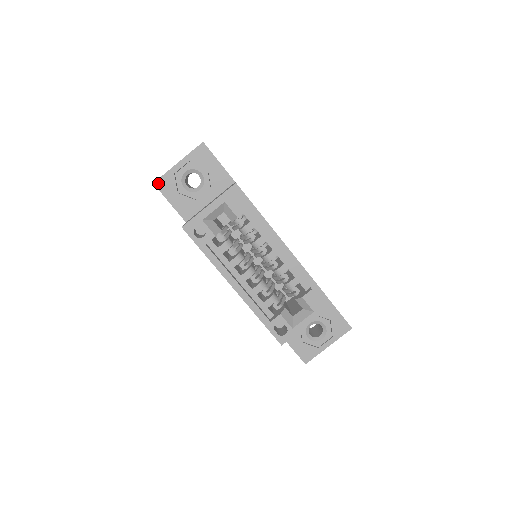
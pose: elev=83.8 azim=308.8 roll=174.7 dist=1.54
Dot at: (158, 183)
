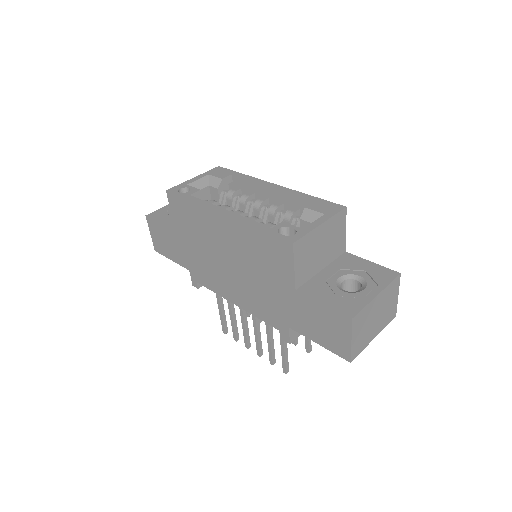
Dot at: (150, 215)
